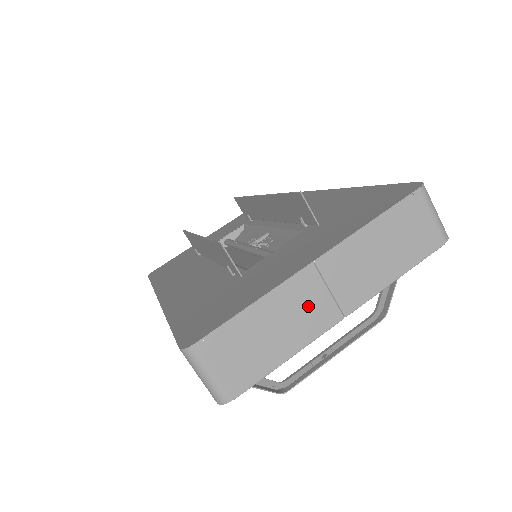
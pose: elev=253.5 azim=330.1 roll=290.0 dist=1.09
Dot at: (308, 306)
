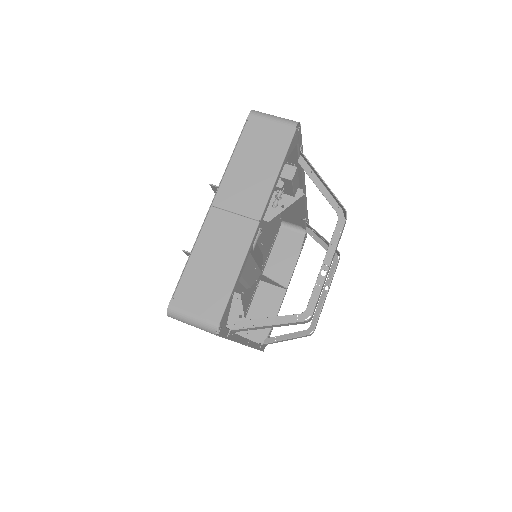
Dot at: (227, 232)
